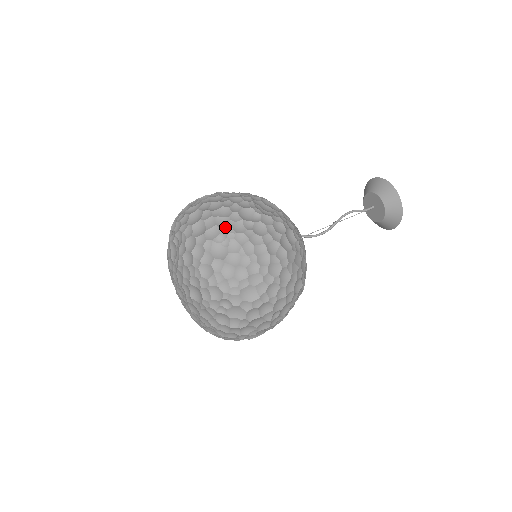
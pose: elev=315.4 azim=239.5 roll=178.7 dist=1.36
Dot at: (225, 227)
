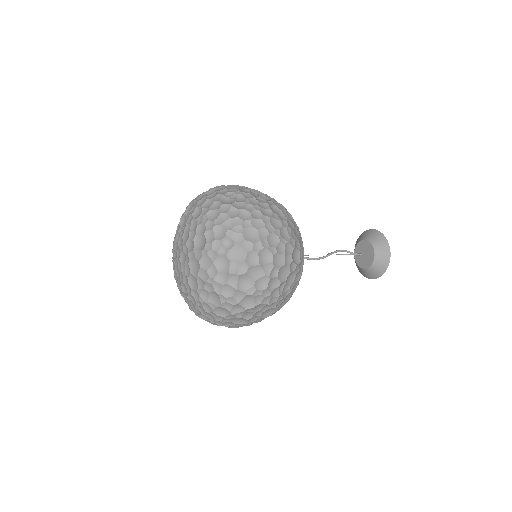
Dot at: (234, 189)
